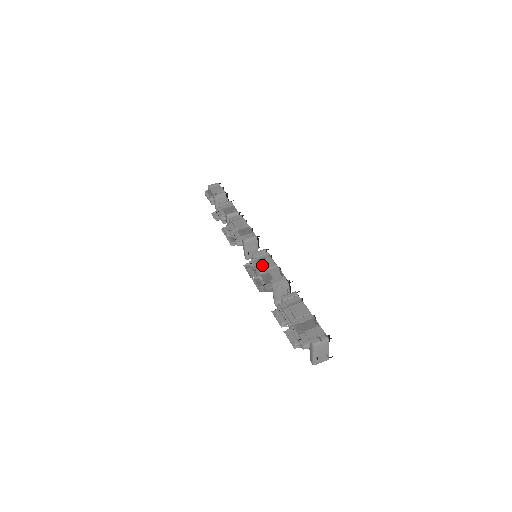
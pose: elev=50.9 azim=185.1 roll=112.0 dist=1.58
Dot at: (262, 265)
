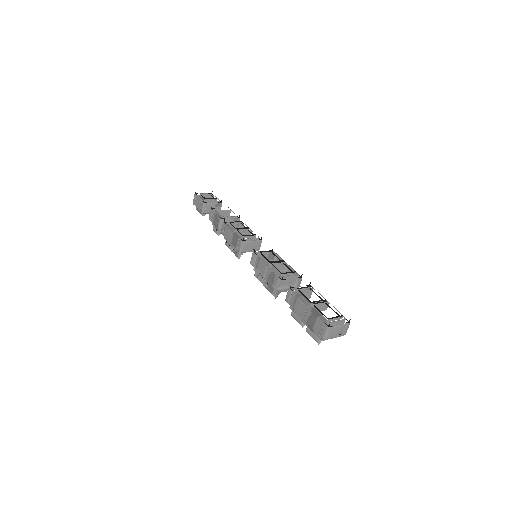
Dot at: (261, 272)
